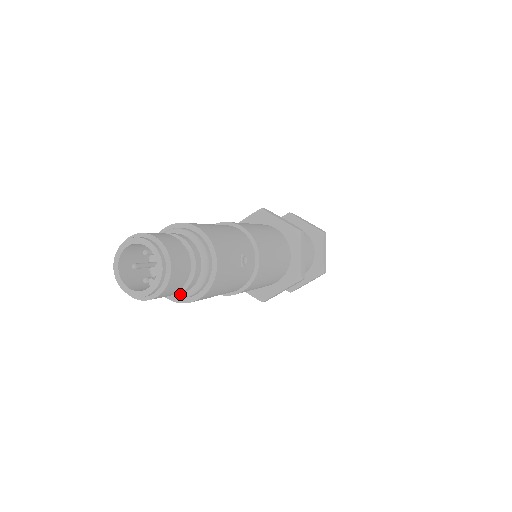
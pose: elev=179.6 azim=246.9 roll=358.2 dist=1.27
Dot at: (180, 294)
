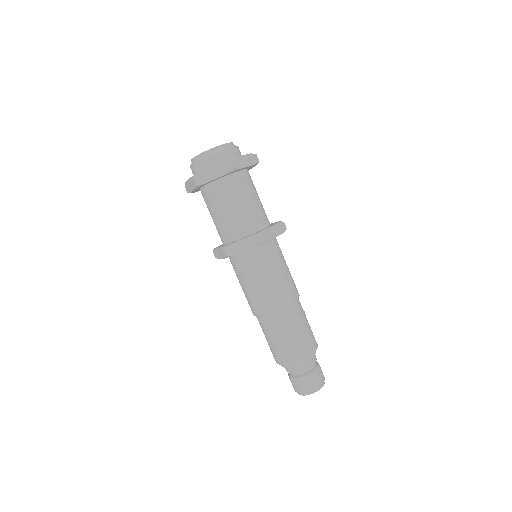
Dot at: occluded
